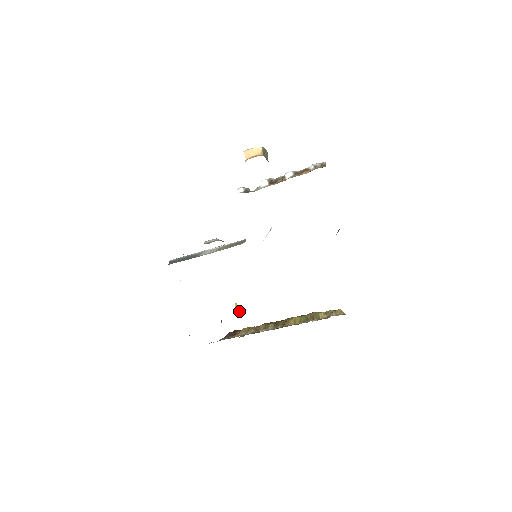
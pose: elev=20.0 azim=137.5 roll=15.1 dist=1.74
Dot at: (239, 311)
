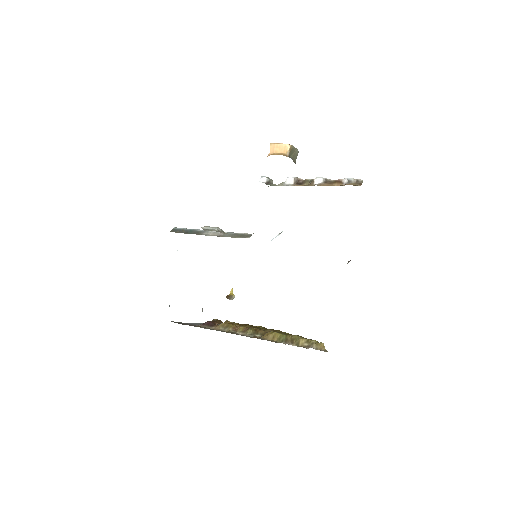
Dot at: (232, 298)
